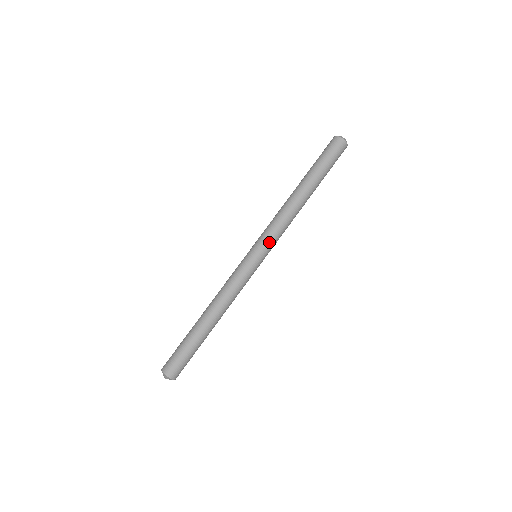
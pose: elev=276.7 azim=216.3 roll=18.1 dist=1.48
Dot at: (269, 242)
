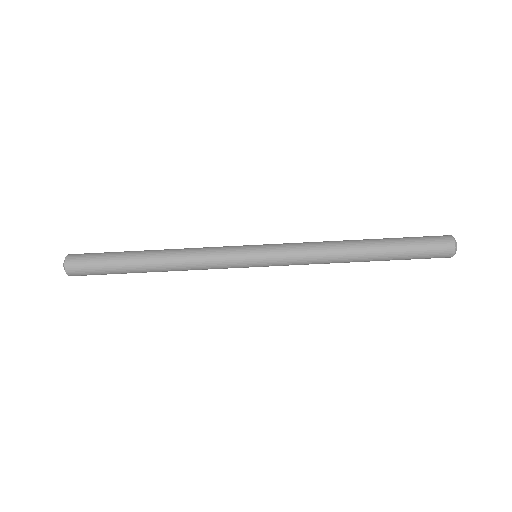
Dot at: (280, 261)
